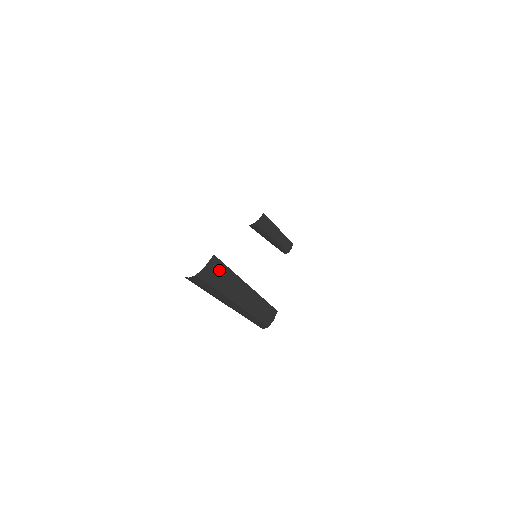
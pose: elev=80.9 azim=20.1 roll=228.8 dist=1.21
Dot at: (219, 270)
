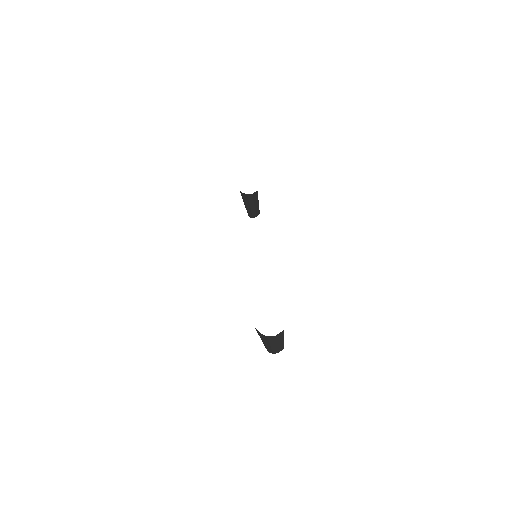
Dot at: (279, 336)
